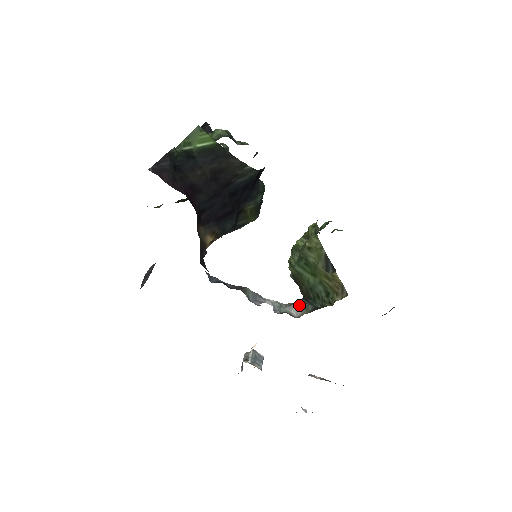
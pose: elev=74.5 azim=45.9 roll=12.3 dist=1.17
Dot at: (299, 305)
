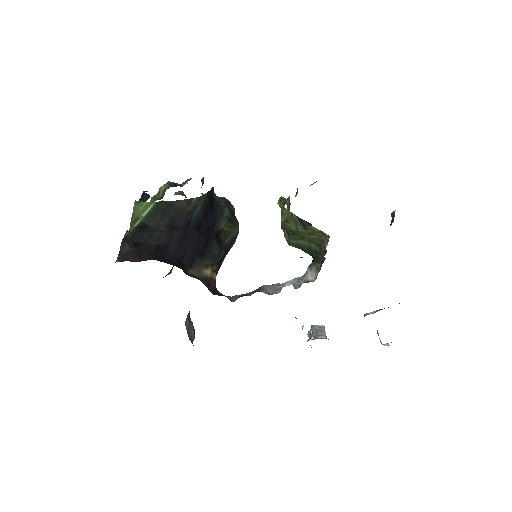
Dot at: (311, 269)
